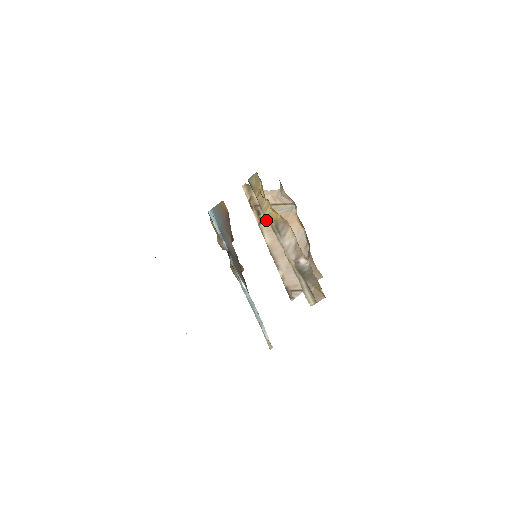
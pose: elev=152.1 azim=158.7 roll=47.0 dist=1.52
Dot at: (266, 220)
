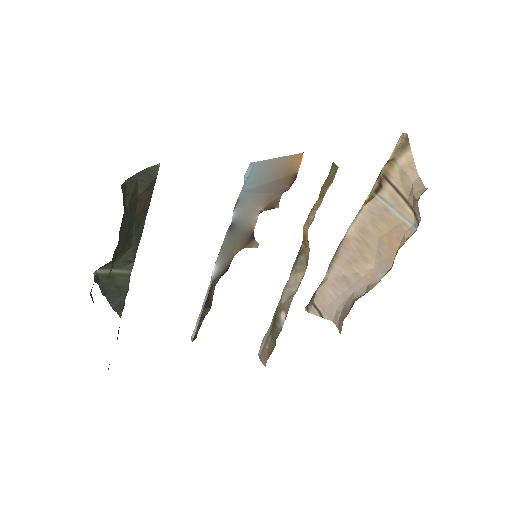
Dot at: (374, 207)
